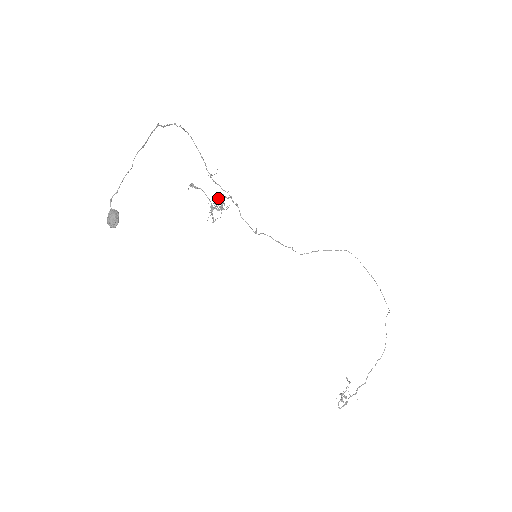
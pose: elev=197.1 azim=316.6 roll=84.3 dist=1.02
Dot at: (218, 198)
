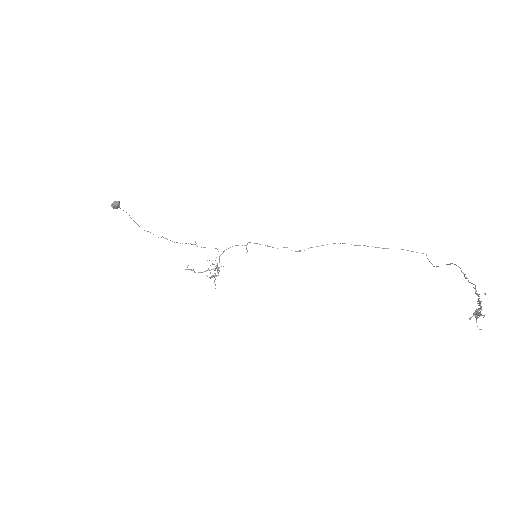
Dot at: occluded
